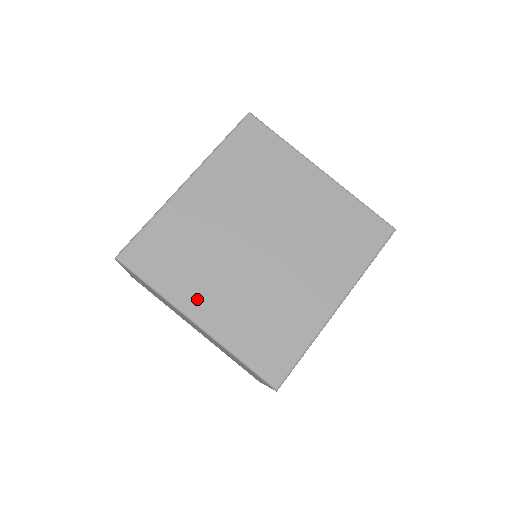
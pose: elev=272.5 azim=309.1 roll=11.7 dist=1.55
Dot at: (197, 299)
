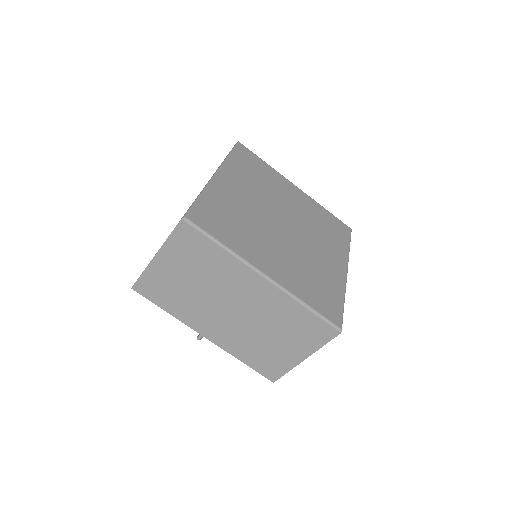
Dot at: (259, 257)
